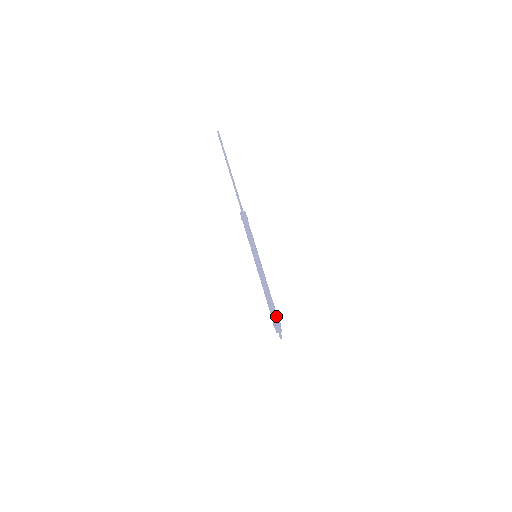
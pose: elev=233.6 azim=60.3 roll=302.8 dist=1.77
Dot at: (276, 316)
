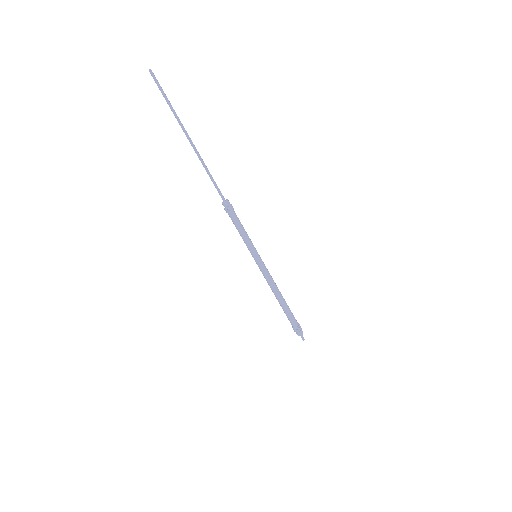
Dot at: (295, 320)
